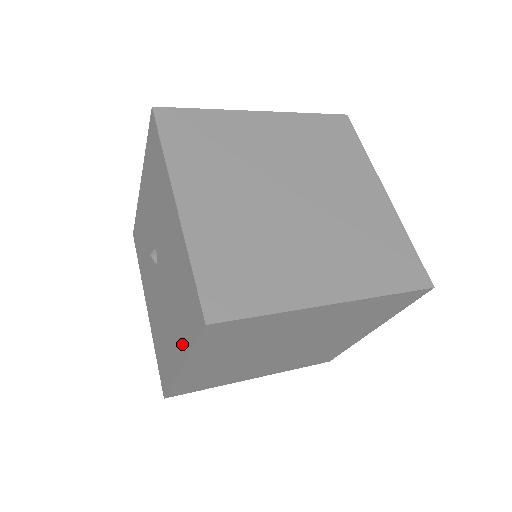
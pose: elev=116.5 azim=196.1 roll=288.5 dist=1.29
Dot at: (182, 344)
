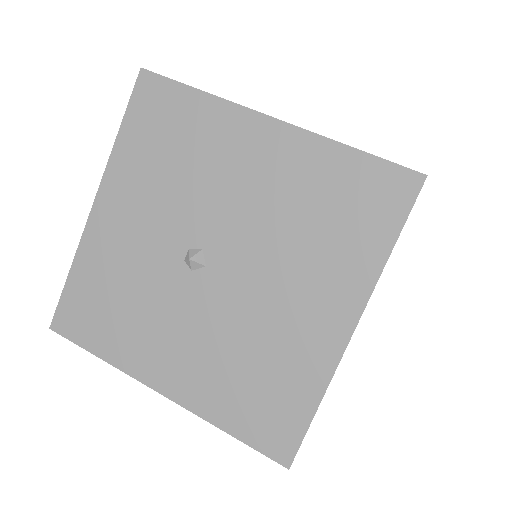
Dot at: (352, 282)
